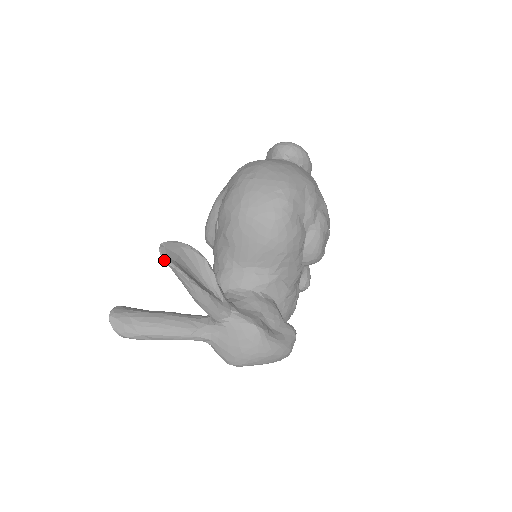
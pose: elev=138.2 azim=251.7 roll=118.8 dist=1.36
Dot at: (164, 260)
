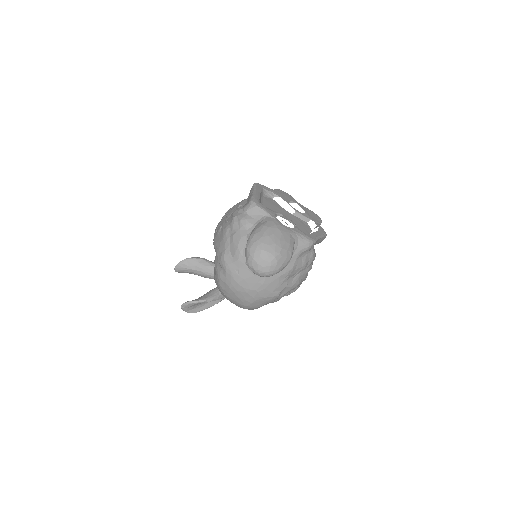
Dot at: (186, 311)
